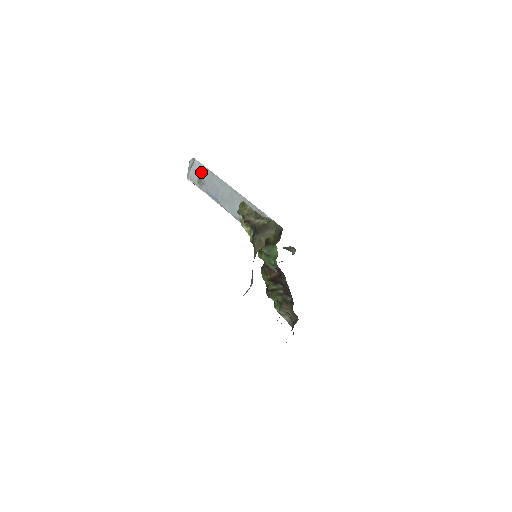
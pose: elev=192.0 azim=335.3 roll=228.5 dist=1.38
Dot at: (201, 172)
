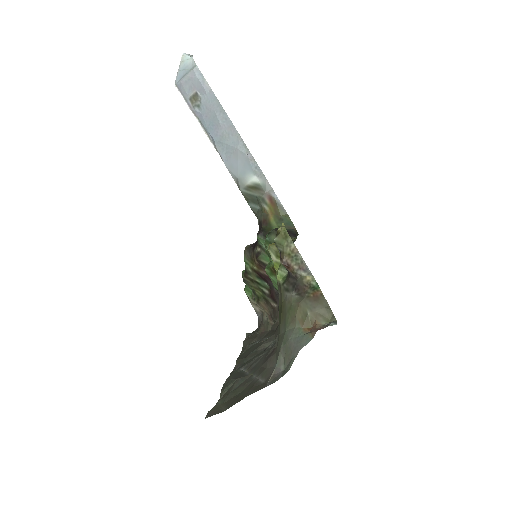
Dot at: (200, 88)
